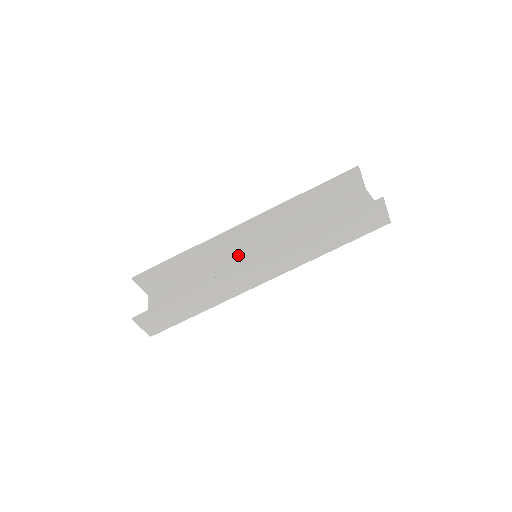
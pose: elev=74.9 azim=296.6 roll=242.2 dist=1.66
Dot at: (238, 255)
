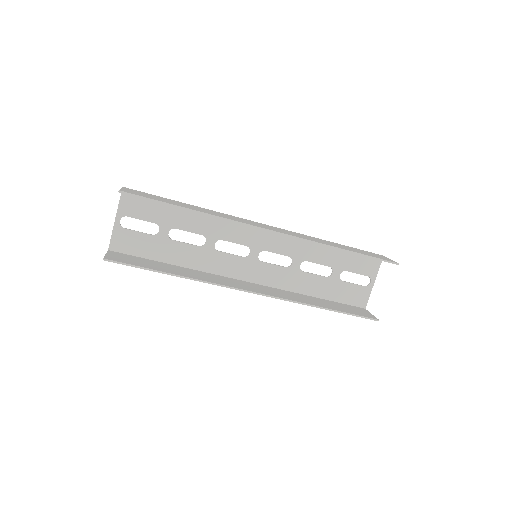
Dot at: (242, 226)
